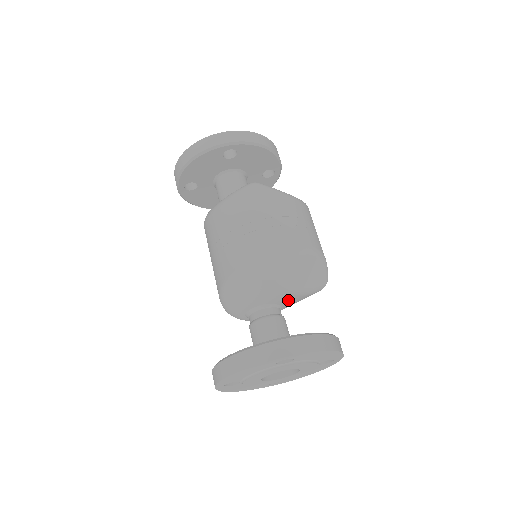
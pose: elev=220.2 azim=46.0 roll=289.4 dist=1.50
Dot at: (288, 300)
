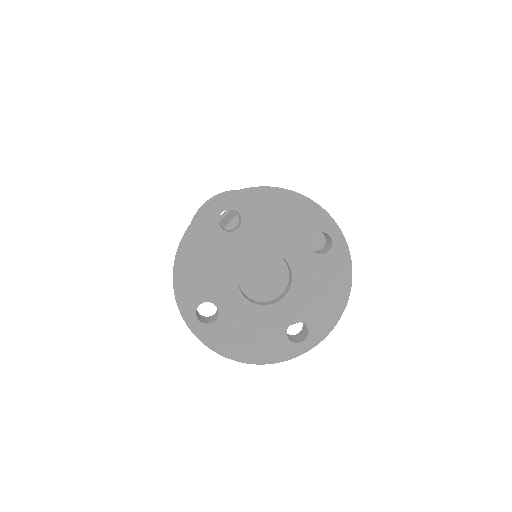
Dot at: occluded
